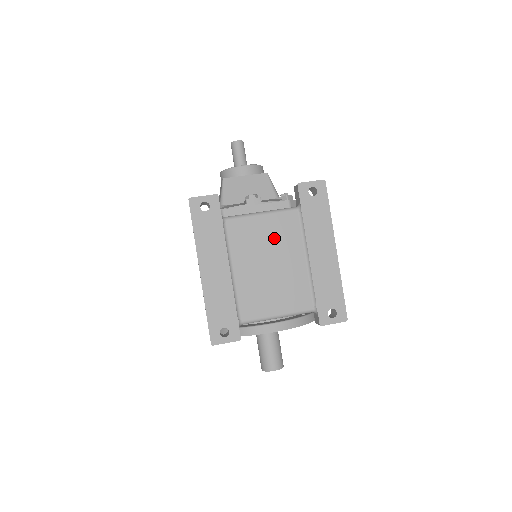
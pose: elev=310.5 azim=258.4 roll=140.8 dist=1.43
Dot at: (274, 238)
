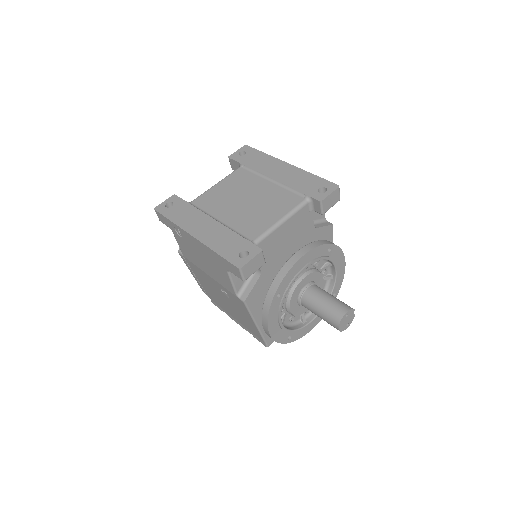
Dot at: (236, 188)
